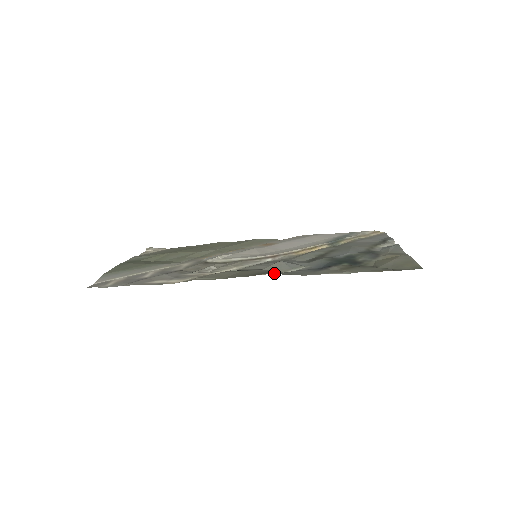
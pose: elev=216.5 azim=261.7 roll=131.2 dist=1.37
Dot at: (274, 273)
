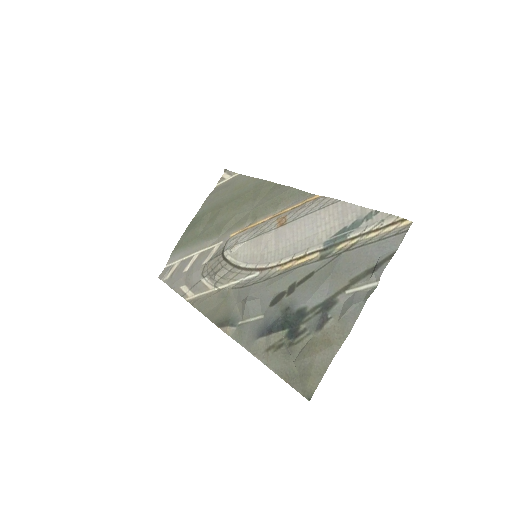
Dot at: (226, 332)
